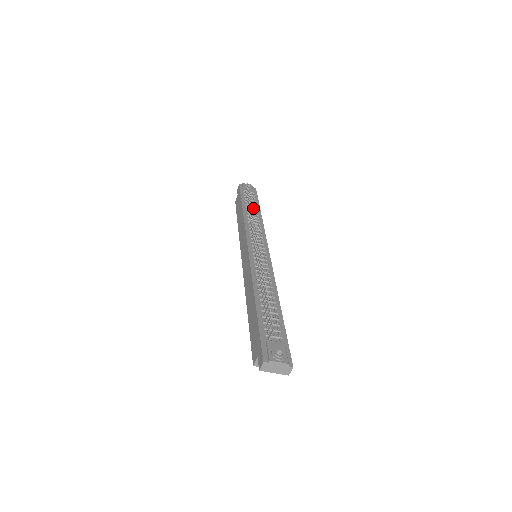
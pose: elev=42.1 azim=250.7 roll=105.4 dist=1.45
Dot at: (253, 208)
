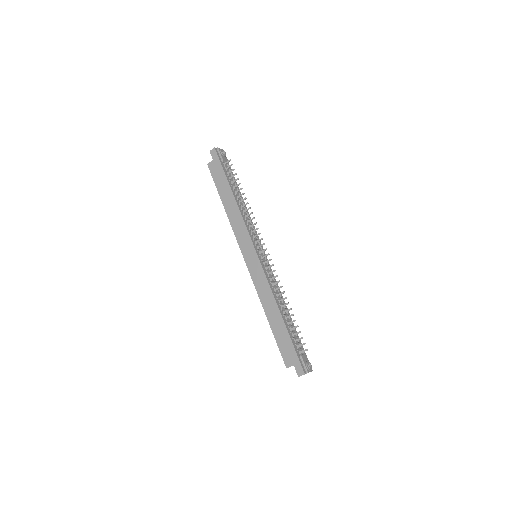
Dot at: occluded
